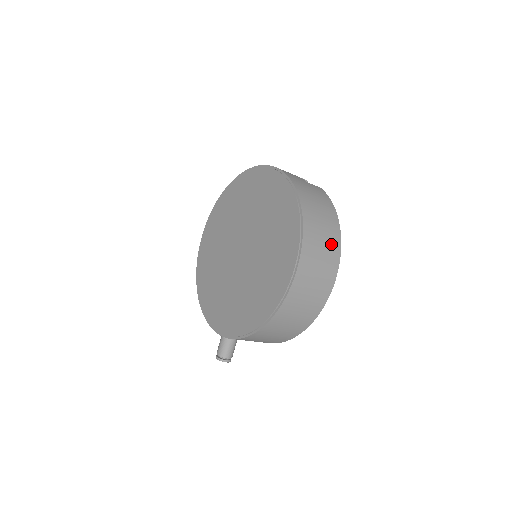
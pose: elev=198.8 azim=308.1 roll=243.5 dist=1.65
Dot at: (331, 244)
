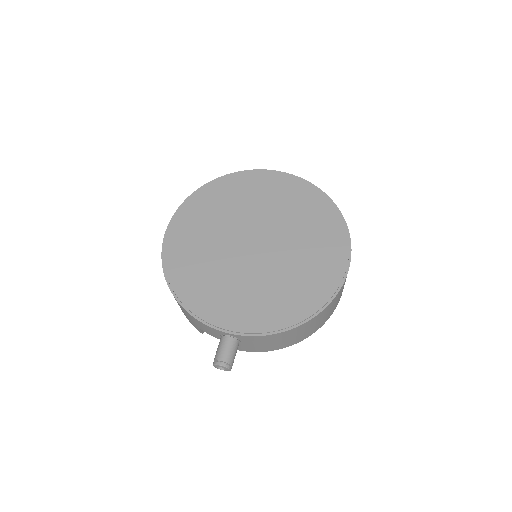
Dot at: occluded
